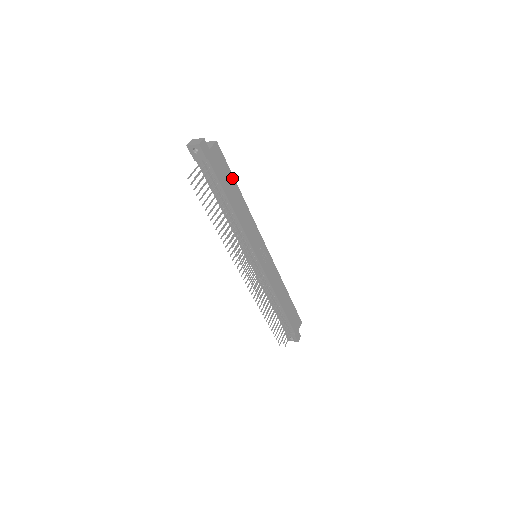
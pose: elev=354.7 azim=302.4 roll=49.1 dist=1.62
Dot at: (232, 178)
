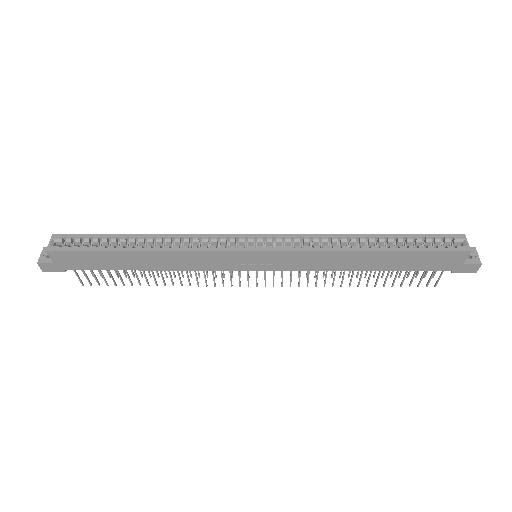
Dot at: (108, 253)
